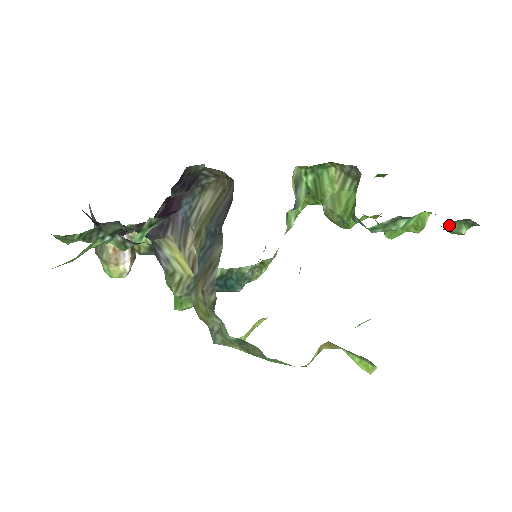
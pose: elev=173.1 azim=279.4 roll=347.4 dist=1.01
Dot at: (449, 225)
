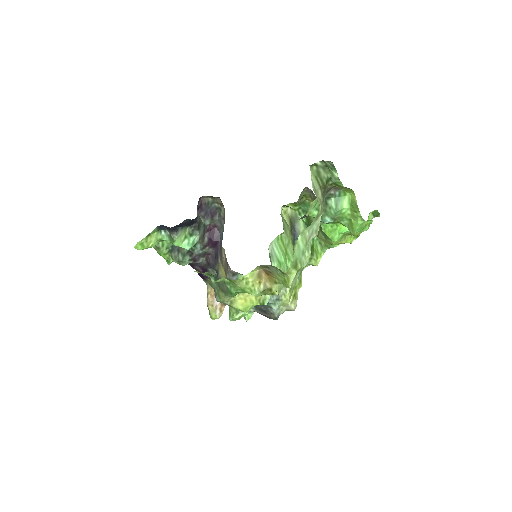
Dot at: (322, 174)
